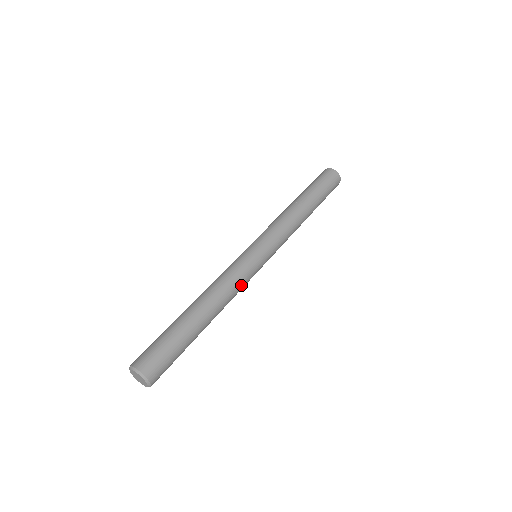
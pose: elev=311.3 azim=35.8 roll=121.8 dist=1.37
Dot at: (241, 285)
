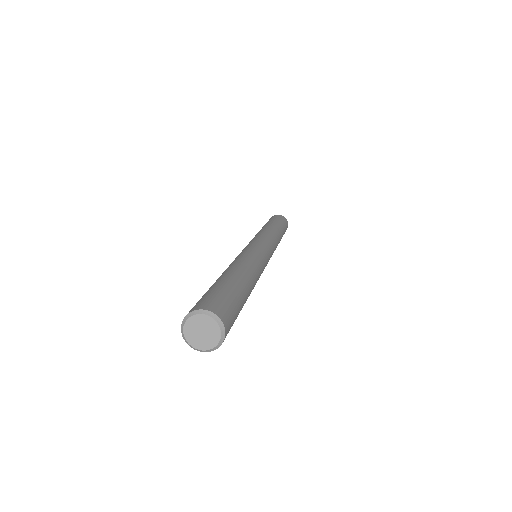
Dot at: occluded
